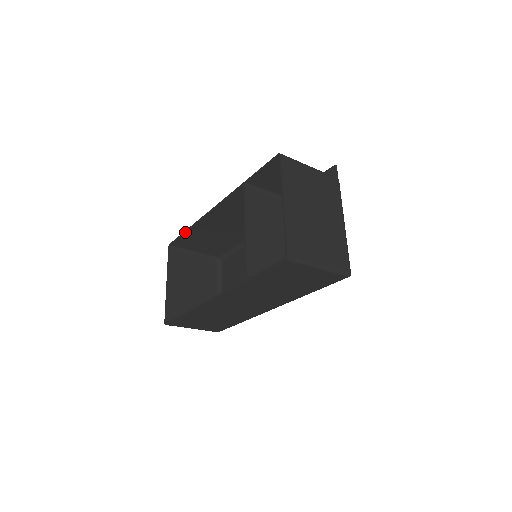
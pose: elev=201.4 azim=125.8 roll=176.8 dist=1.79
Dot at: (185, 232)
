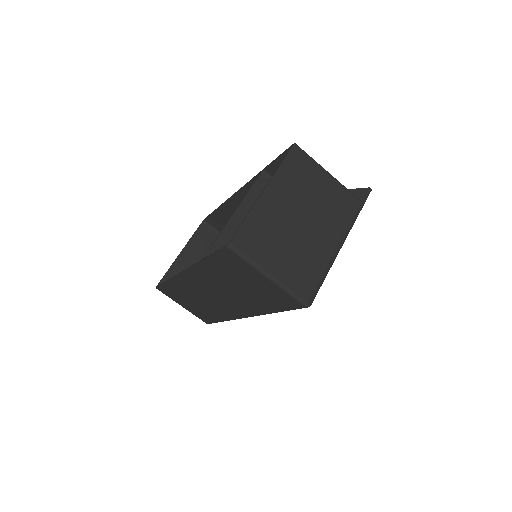
Dot at: (216, 209)
